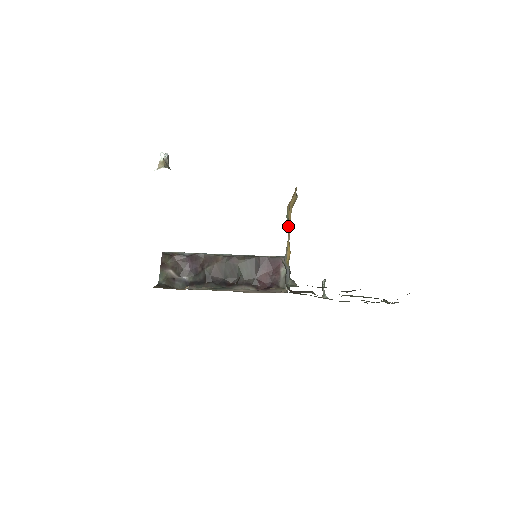
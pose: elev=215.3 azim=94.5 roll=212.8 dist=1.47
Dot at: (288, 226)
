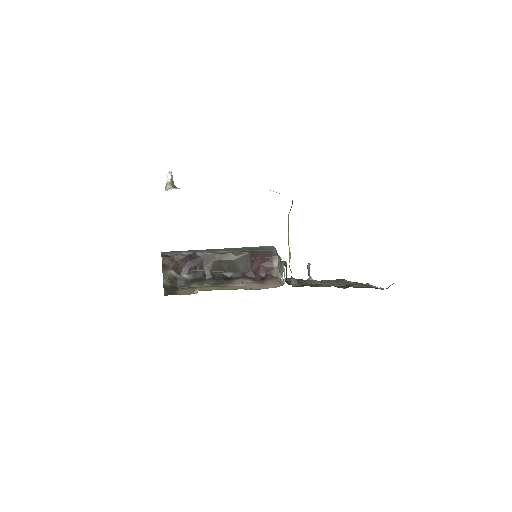
Dot at: occluded
